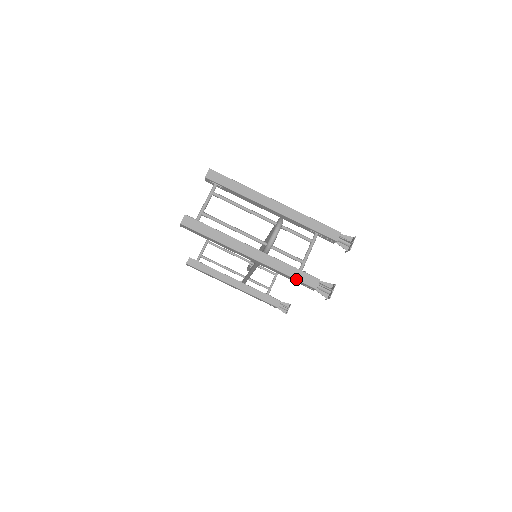
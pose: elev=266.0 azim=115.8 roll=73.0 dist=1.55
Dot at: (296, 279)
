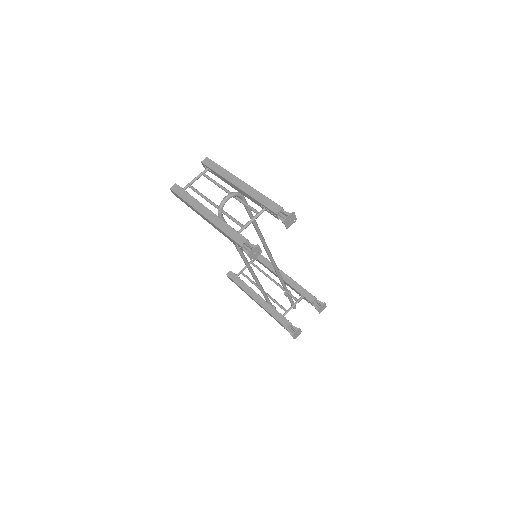
Dot at: (229, 236)
